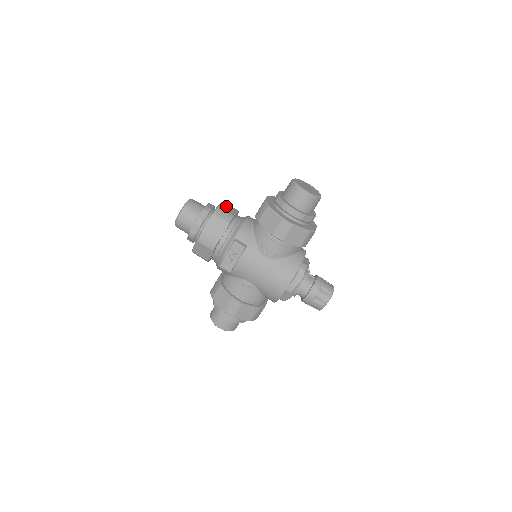
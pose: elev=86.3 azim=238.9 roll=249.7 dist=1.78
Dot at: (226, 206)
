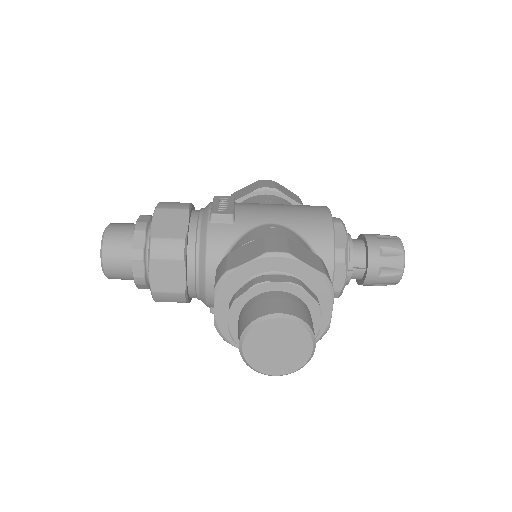
Dot at: (160, 272)
